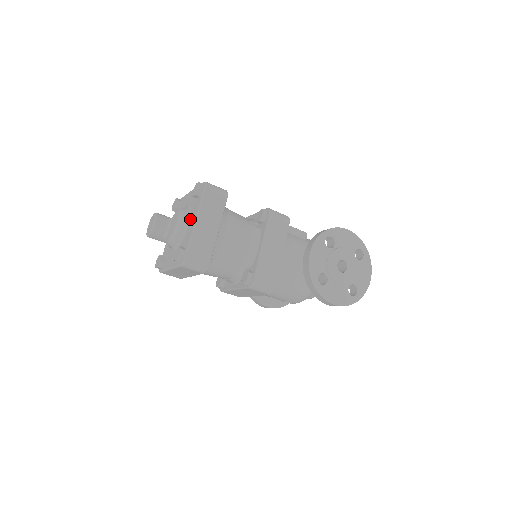
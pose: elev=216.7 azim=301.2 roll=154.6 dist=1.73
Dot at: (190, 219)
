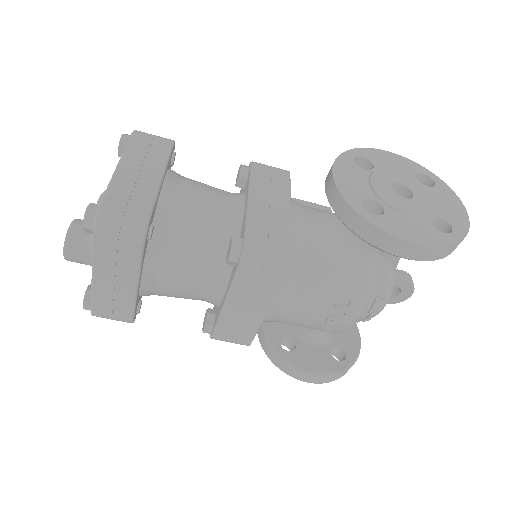
Dot at: occluded
